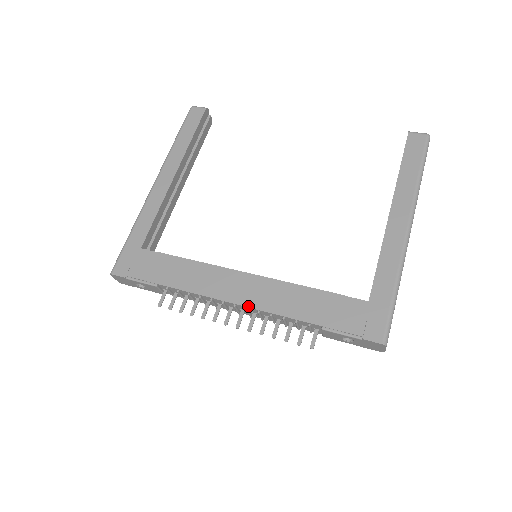
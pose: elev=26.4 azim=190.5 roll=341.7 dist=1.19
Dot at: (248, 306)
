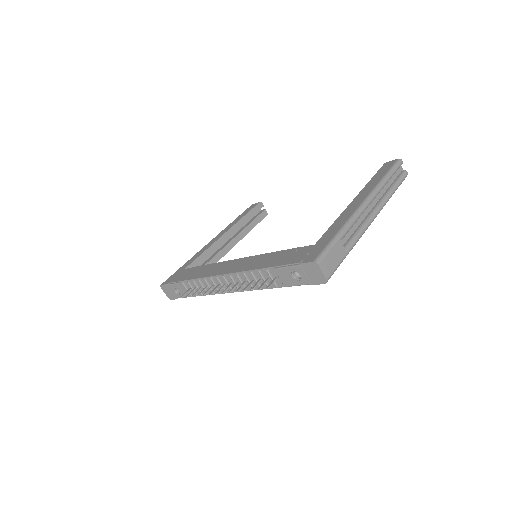
Dot at: (231, 273)
